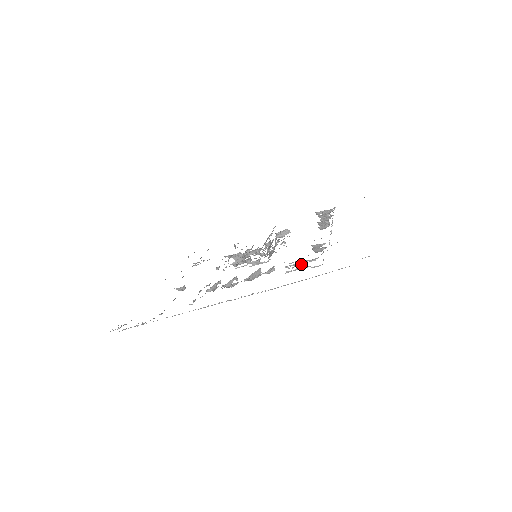
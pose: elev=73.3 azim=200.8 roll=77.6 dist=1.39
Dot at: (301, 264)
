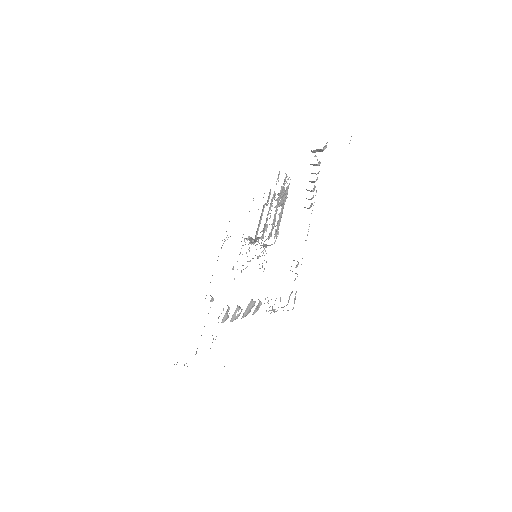
Dot at: occluded
